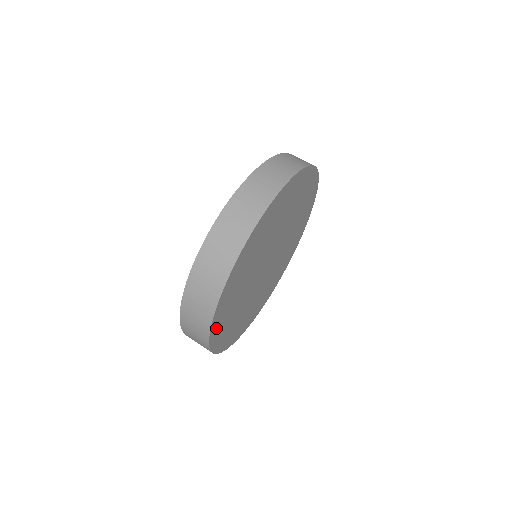
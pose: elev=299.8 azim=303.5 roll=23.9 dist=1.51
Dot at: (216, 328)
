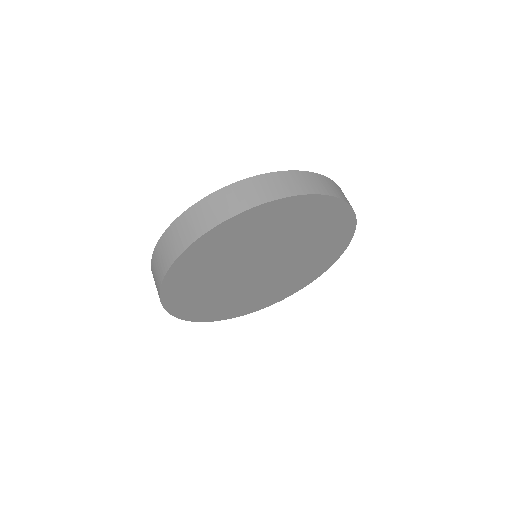
Dot at: (173, 301)
